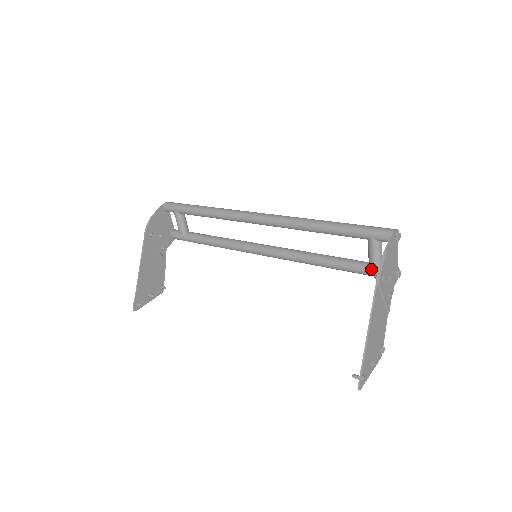
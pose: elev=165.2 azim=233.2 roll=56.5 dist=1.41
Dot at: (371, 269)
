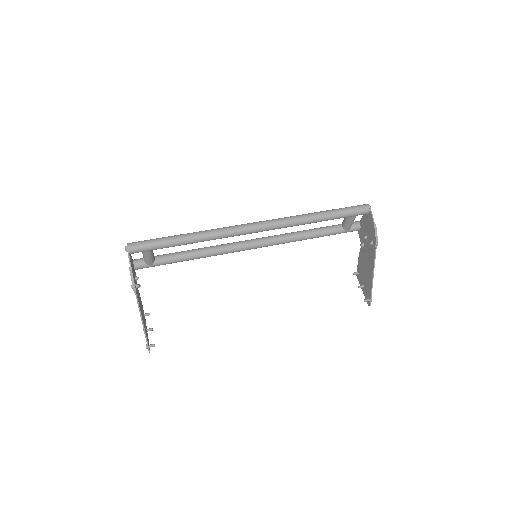
Dot at: (346, 230)
